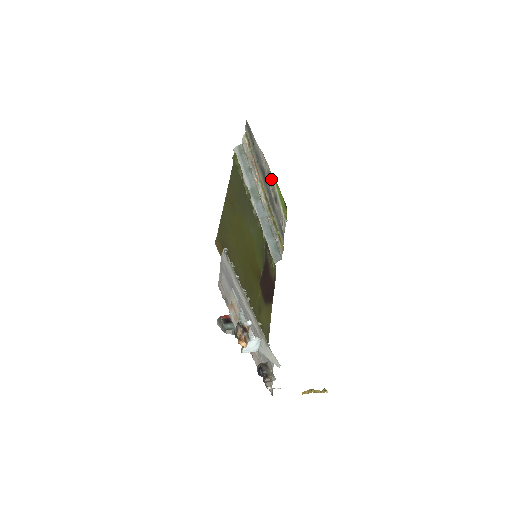
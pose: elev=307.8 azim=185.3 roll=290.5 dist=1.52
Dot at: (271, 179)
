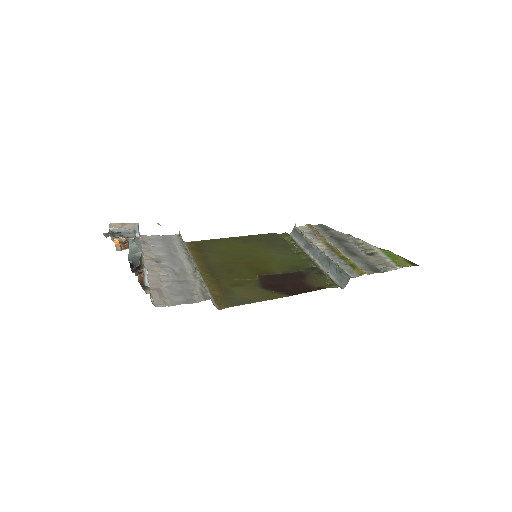
Dot at: (363, 245)
